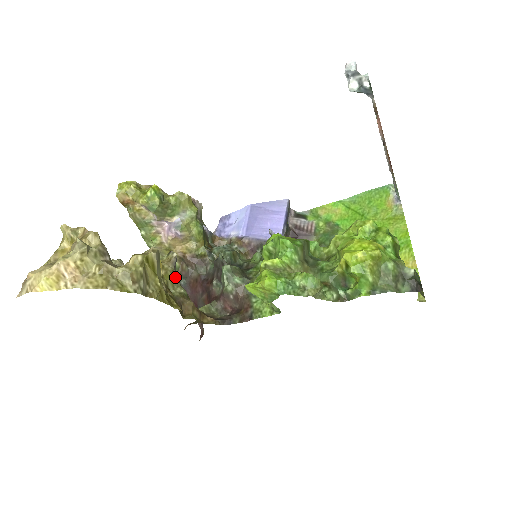
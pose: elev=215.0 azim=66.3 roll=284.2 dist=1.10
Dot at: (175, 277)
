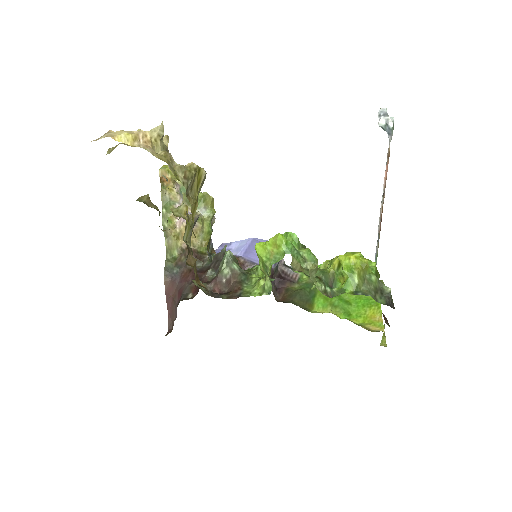
Dot at: (191, 232)
